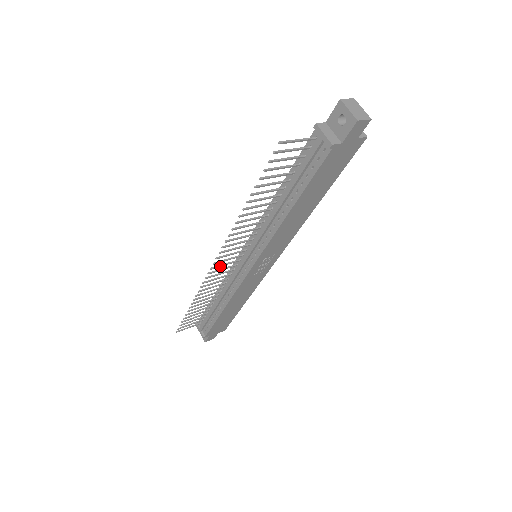
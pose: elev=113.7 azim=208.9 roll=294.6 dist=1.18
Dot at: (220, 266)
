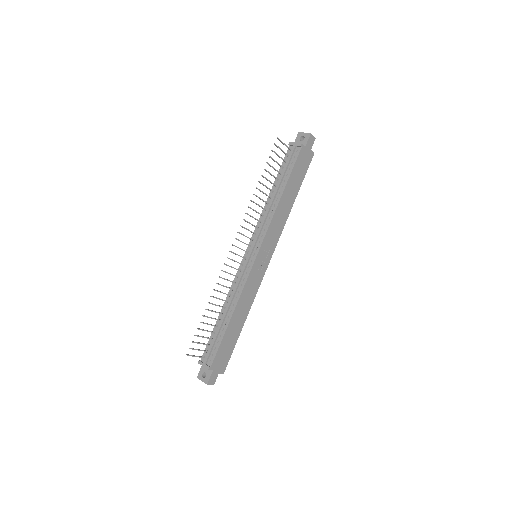
Dot at: (235, 253)
